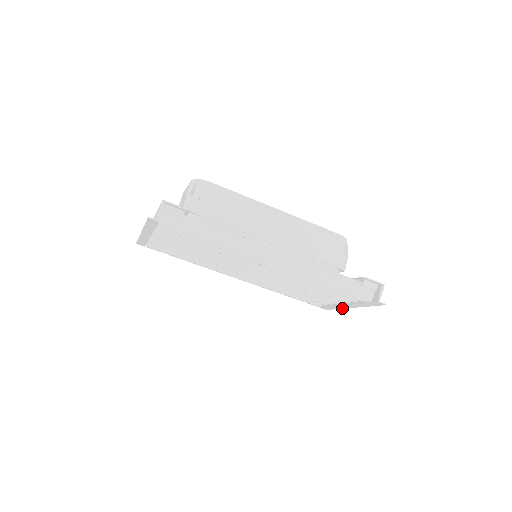
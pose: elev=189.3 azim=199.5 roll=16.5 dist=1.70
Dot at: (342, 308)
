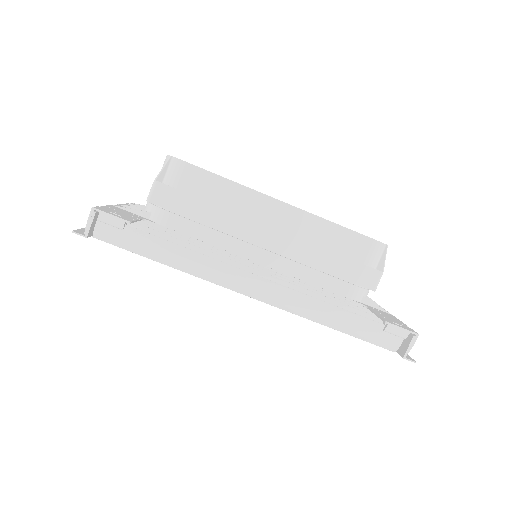
Dot at: occluded
